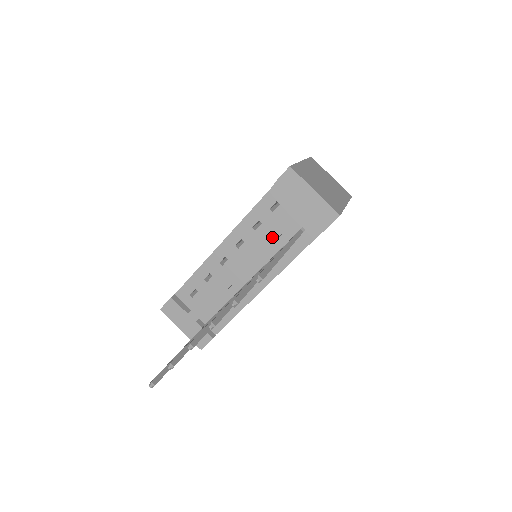
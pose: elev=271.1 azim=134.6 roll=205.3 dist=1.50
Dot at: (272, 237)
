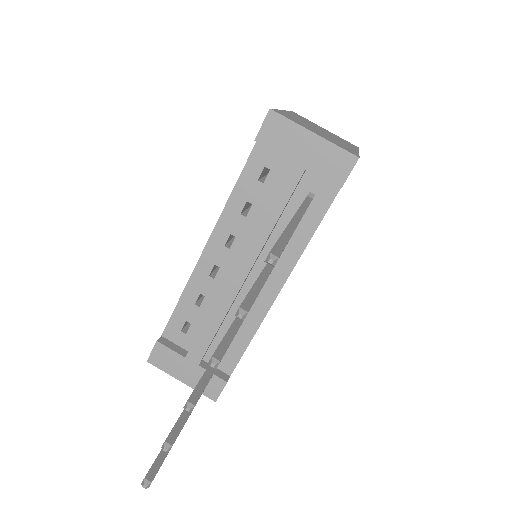
Dot at: (271, 217)
